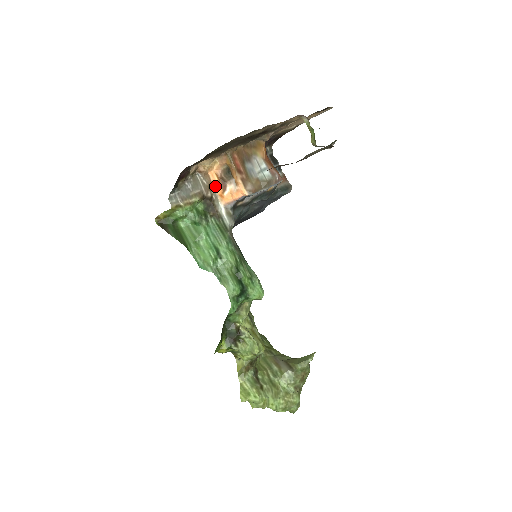
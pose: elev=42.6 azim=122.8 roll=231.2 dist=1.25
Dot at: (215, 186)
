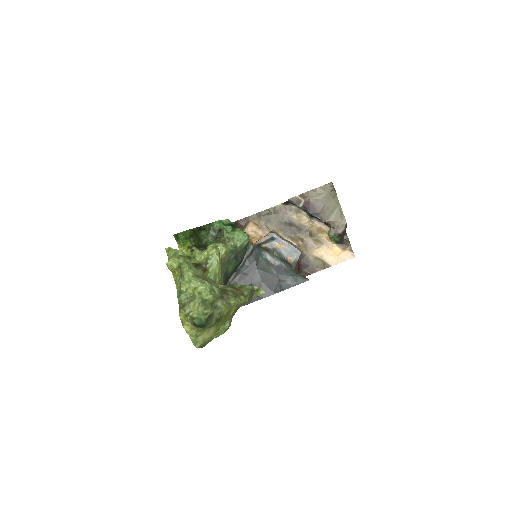
Dot at: occluded
